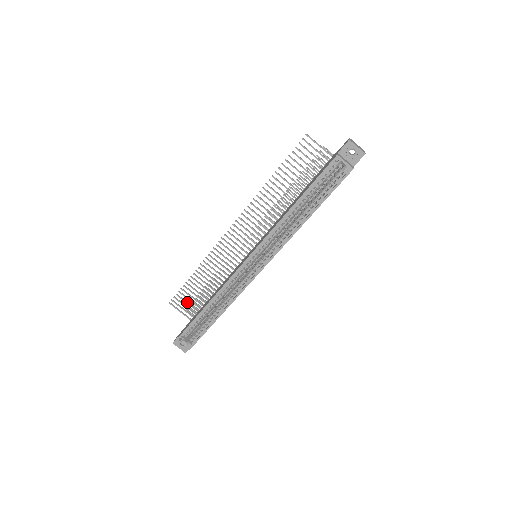
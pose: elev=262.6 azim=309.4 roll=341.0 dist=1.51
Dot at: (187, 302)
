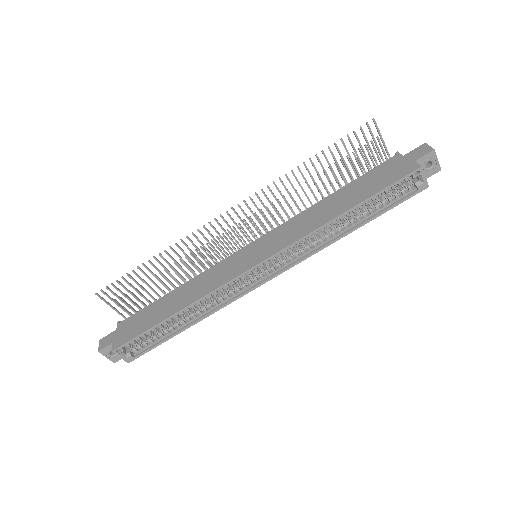
Dot at: (125, 295)
